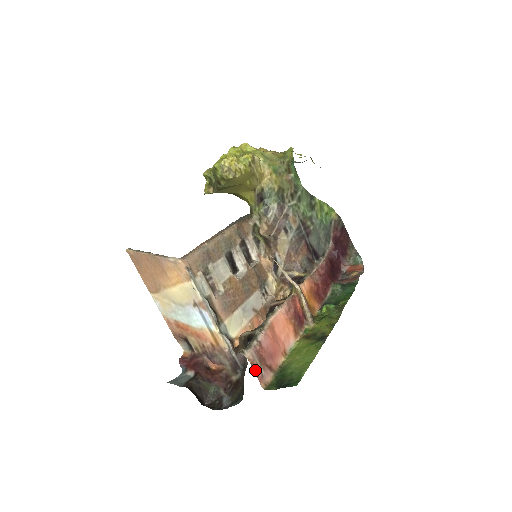
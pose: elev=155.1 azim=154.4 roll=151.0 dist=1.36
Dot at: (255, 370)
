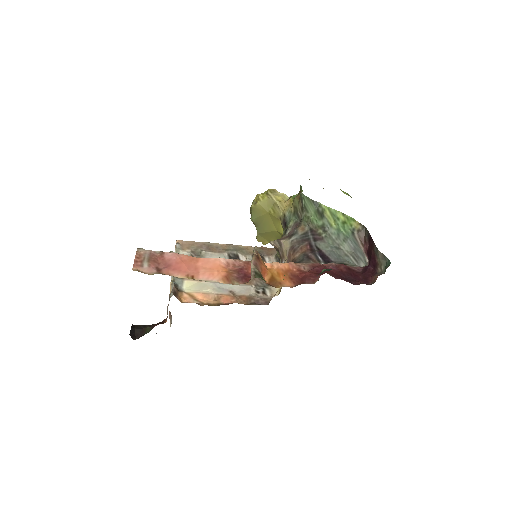
Dot at: (137, 259)
